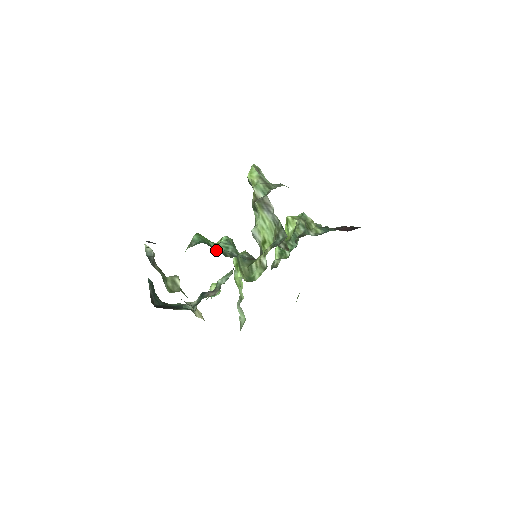
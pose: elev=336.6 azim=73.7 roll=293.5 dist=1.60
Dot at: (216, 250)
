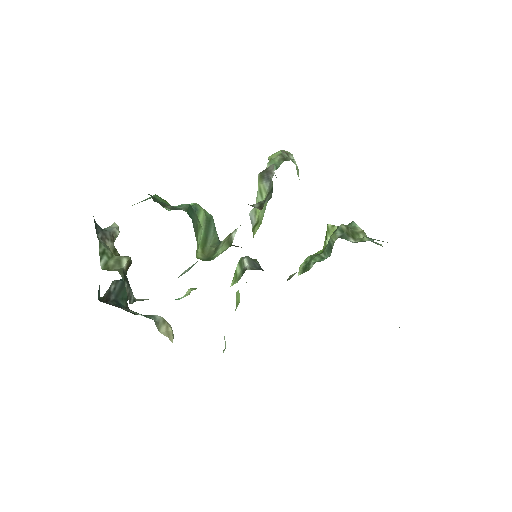
Dot at: (156, 200)
